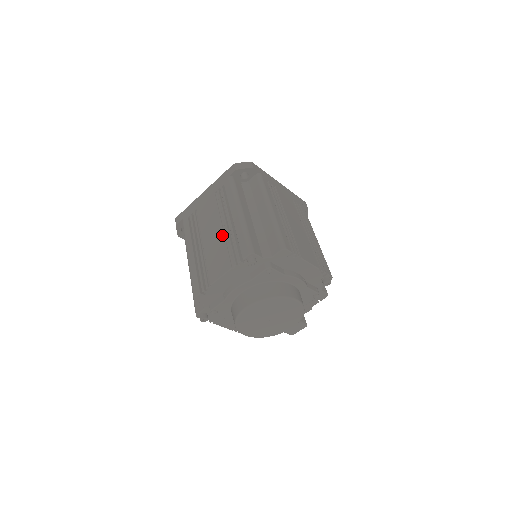
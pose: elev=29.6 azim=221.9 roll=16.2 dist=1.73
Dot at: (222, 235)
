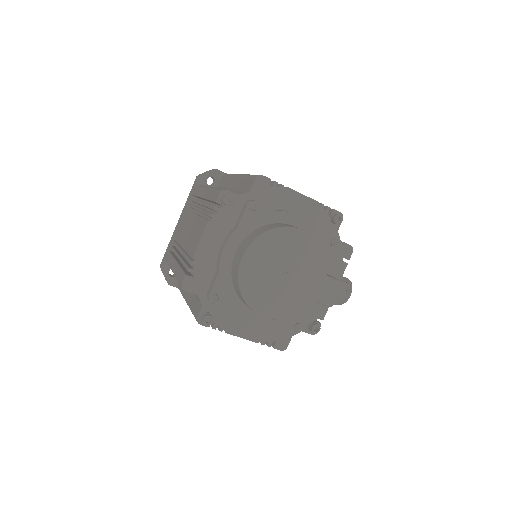
Dot at: (196, 217)
